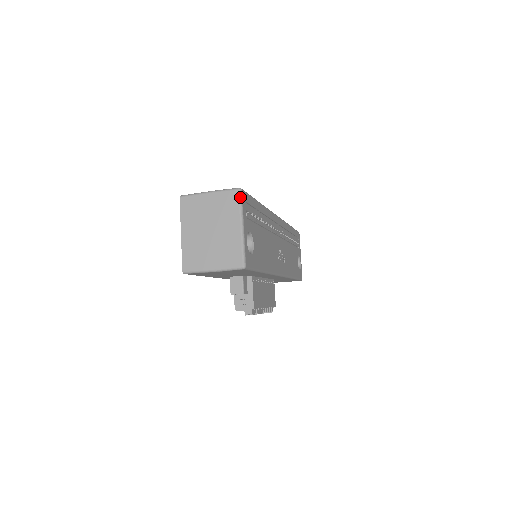
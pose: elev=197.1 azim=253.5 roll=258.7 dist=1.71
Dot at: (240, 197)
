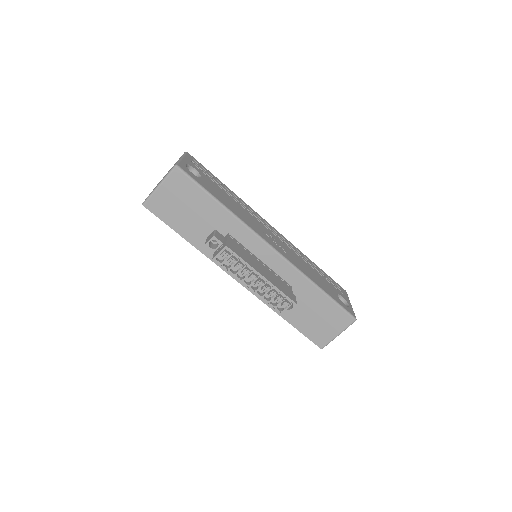
Dot at: (184, 153)
